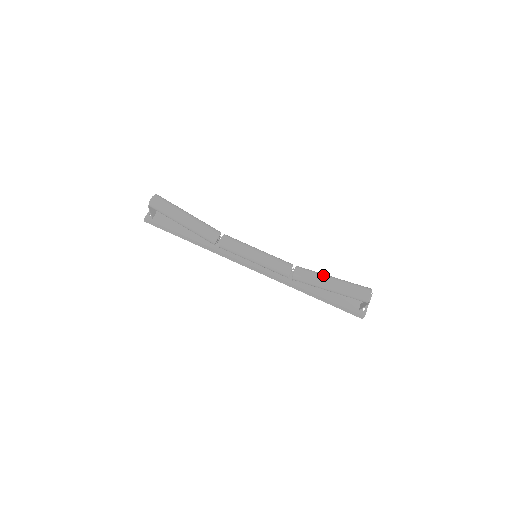
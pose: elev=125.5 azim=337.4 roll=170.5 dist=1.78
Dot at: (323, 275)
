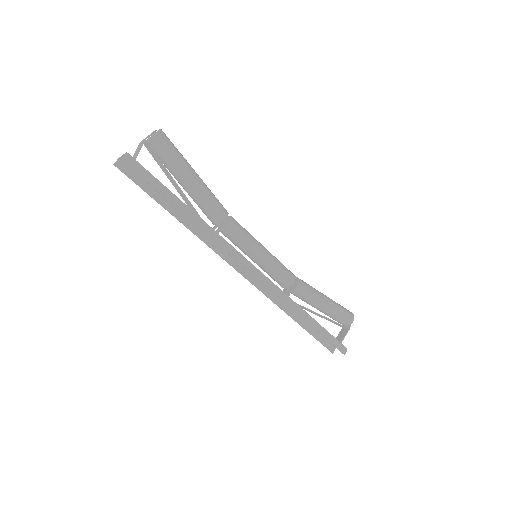
Dot at: occluded
